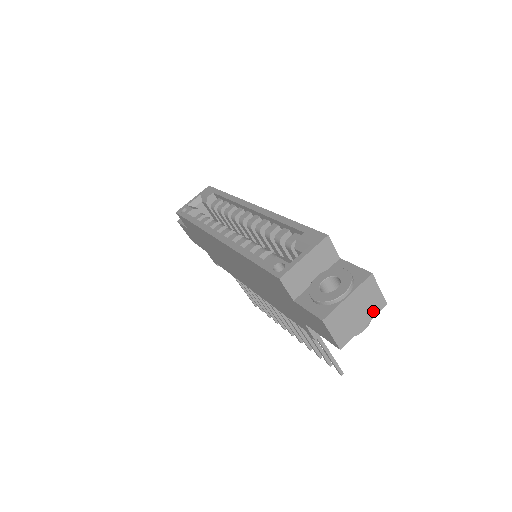
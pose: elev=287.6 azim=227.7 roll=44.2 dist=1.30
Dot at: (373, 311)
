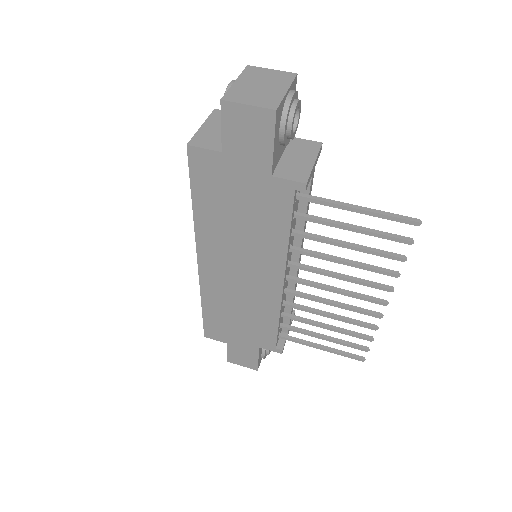
Dot at: (284, 81)
